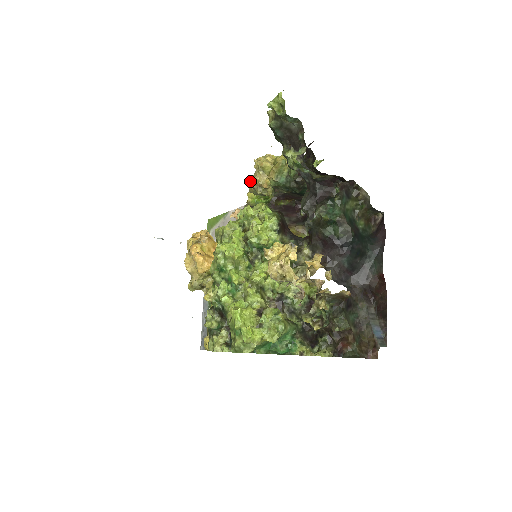
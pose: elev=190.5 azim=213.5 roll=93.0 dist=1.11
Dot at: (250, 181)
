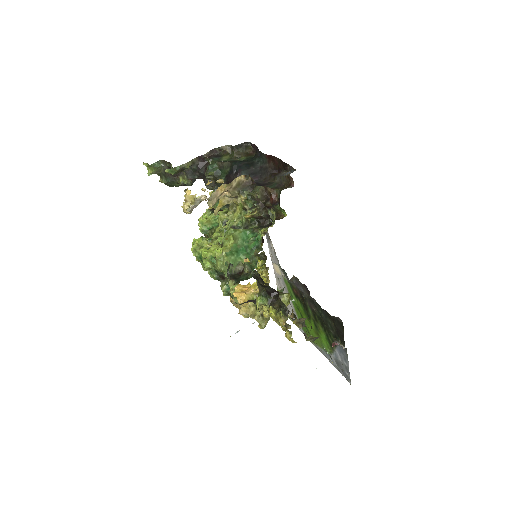
Dot at: occluded
